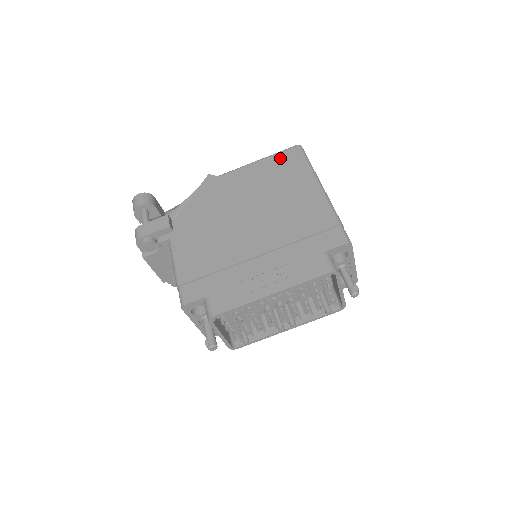
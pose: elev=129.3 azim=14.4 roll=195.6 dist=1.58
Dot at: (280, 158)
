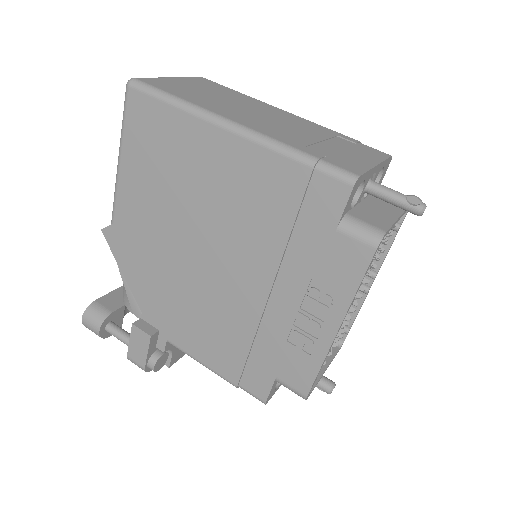
Dot at: (134, 130)
